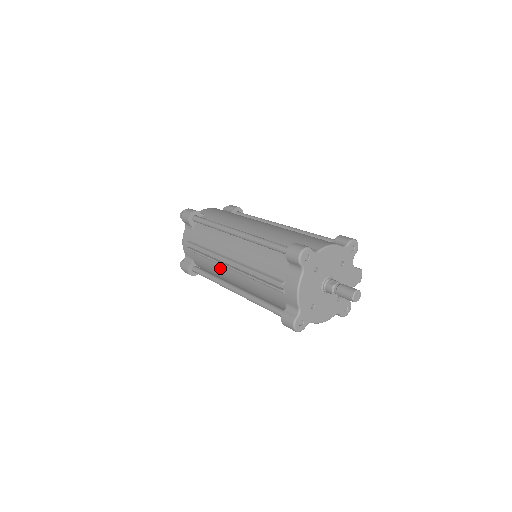
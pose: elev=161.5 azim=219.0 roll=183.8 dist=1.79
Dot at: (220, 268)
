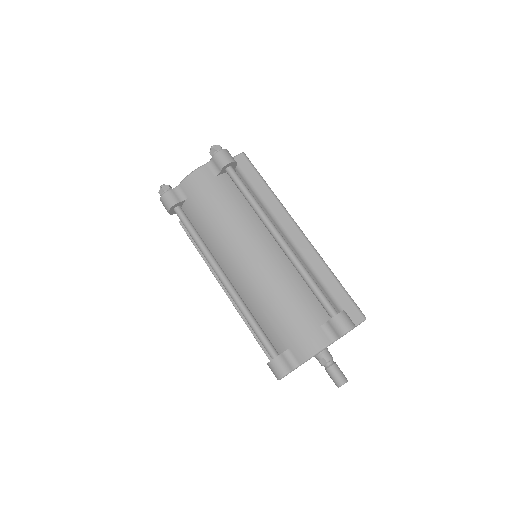
Dot at: occluded
